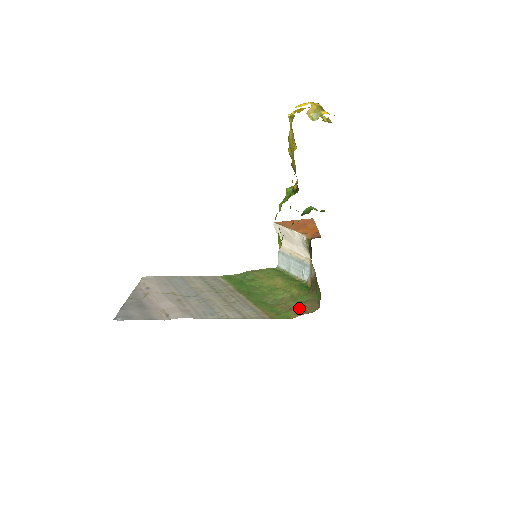
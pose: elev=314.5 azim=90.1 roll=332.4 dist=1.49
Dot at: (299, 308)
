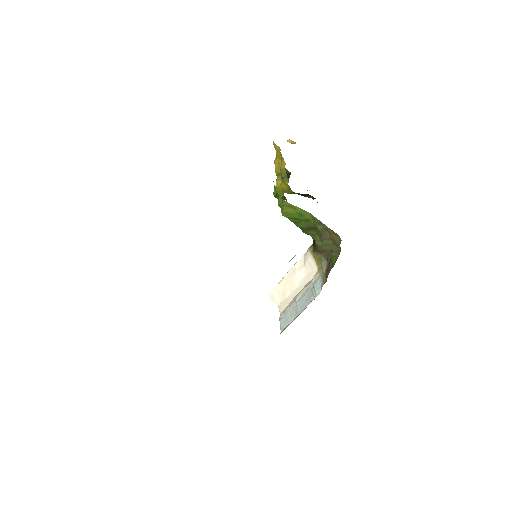
Dot at: occluded
